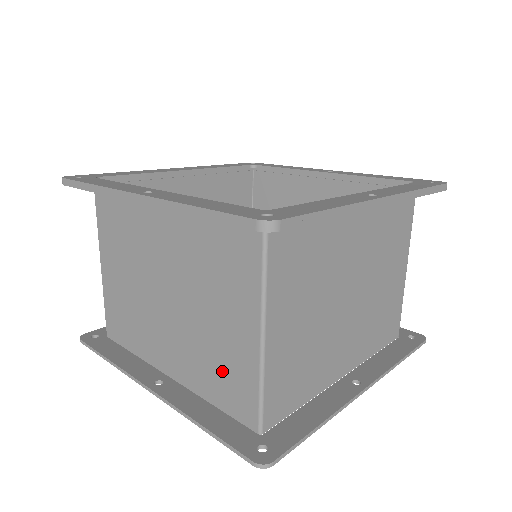
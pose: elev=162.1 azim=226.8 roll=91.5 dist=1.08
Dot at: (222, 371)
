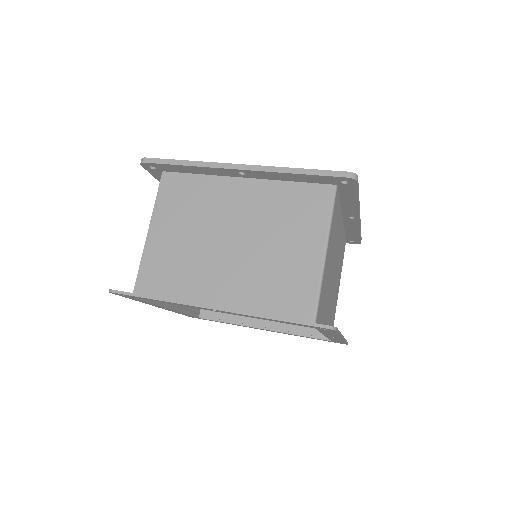
Dot at: (284, 286)
